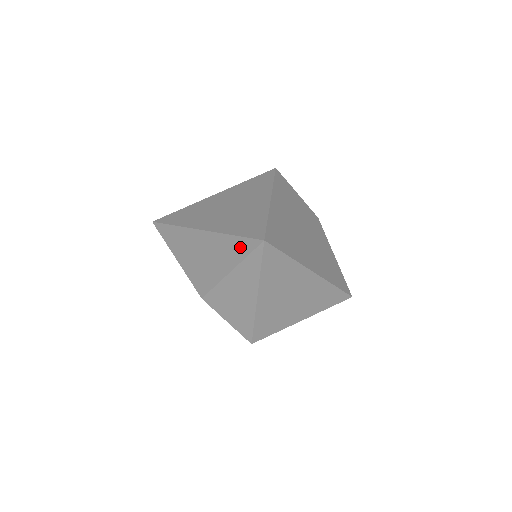
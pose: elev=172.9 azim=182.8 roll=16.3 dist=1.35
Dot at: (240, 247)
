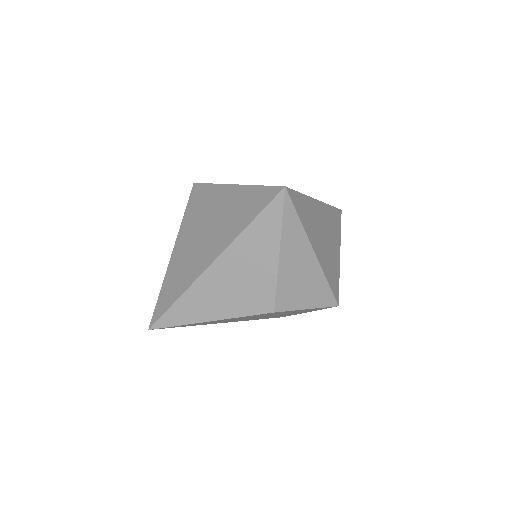
Dot at: (268, 222)
